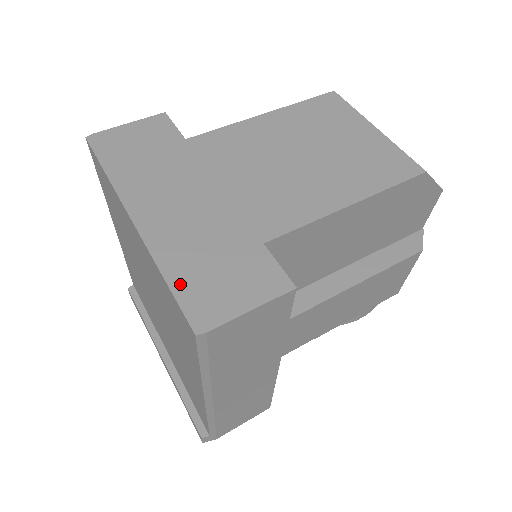
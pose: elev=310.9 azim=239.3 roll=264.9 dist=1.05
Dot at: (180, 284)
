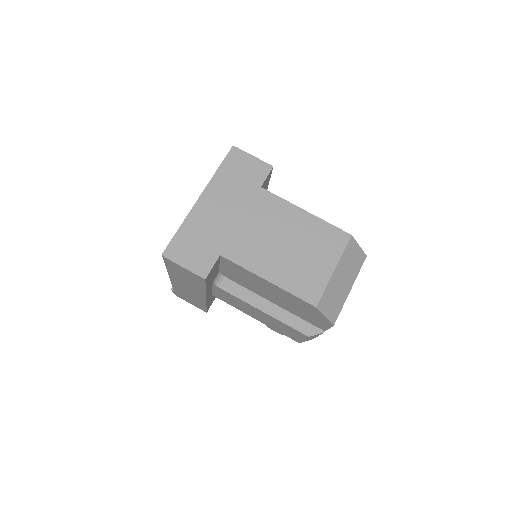
Dot at: (180, 235)
